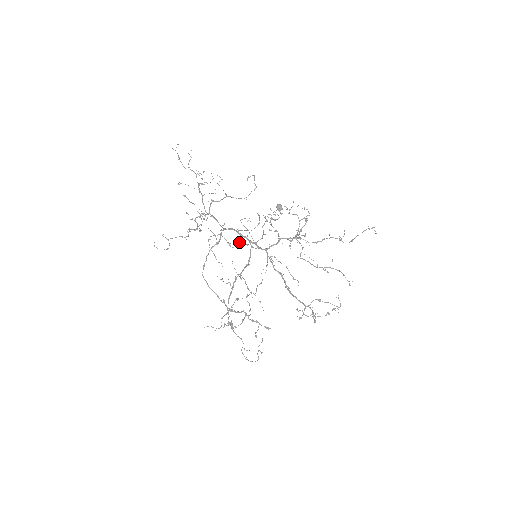
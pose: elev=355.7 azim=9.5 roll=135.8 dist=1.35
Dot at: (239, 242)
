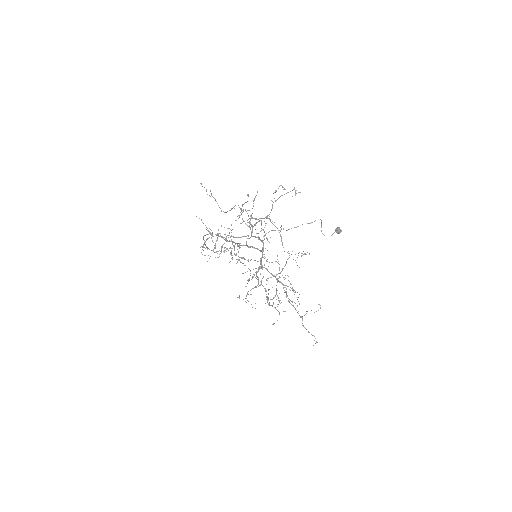
Dot at: (244, 258)
